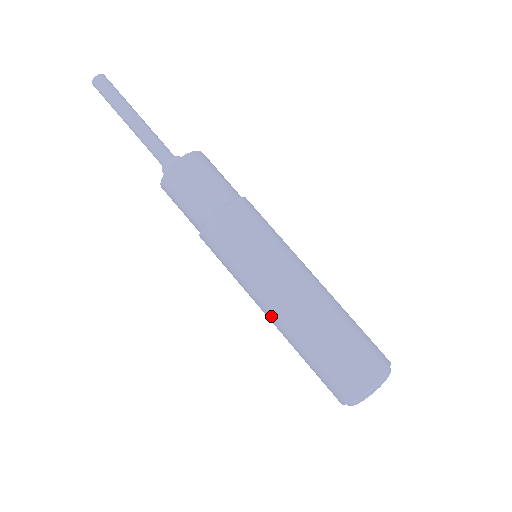
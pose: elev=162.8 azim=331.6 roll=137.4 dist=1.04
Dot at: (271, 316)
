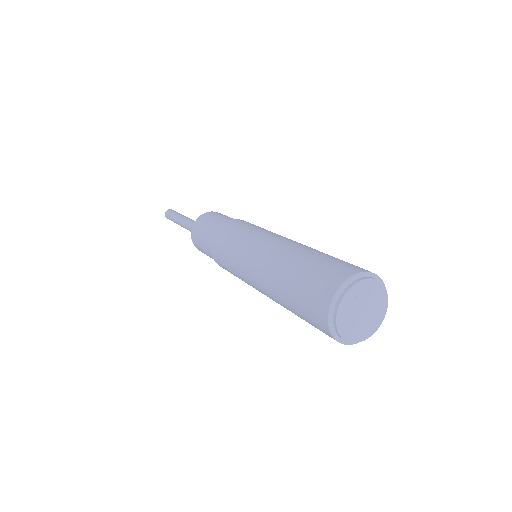
Dot at: (259, 287)
